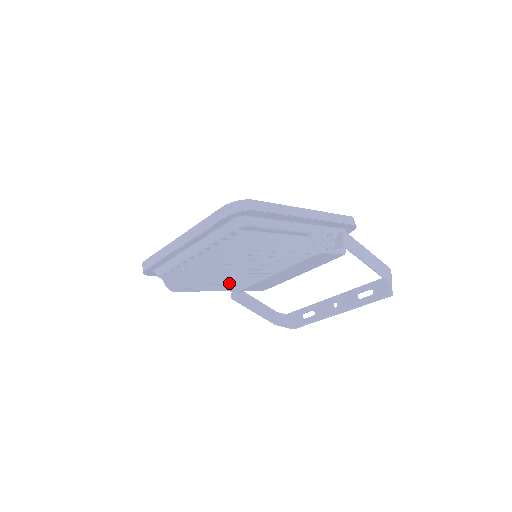
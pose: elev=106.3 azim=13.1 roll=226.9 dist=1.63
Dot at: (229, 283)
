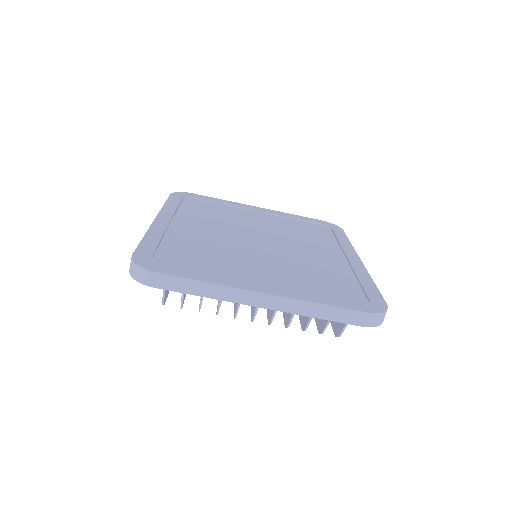
Dot at: occluded
